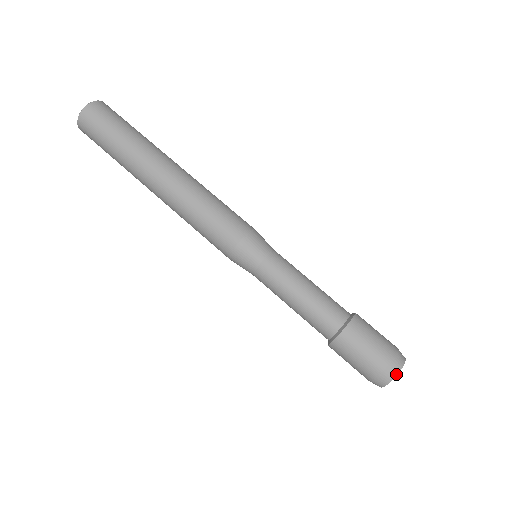
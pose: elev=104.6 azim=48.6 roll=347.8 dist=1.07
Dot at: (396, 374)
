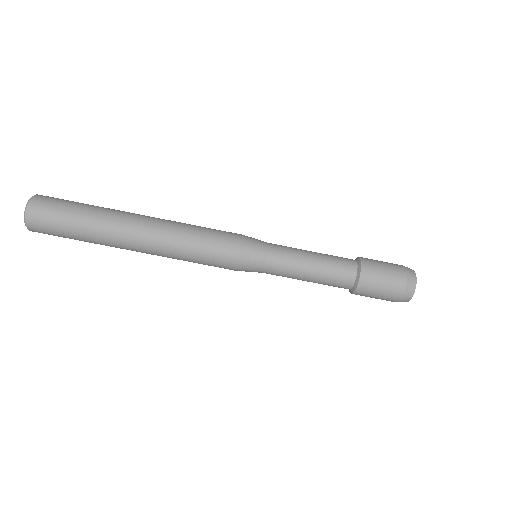
Dot at: (414, 291)
